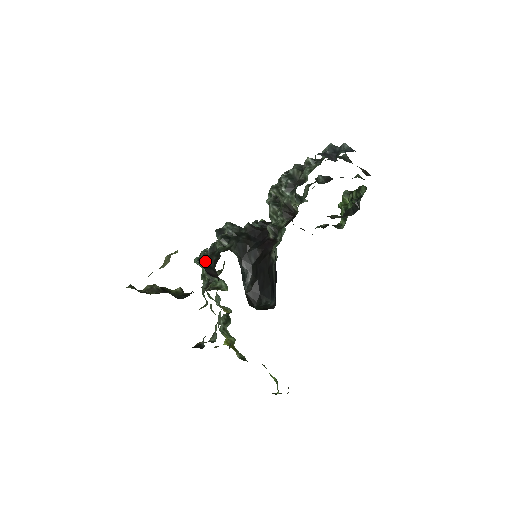
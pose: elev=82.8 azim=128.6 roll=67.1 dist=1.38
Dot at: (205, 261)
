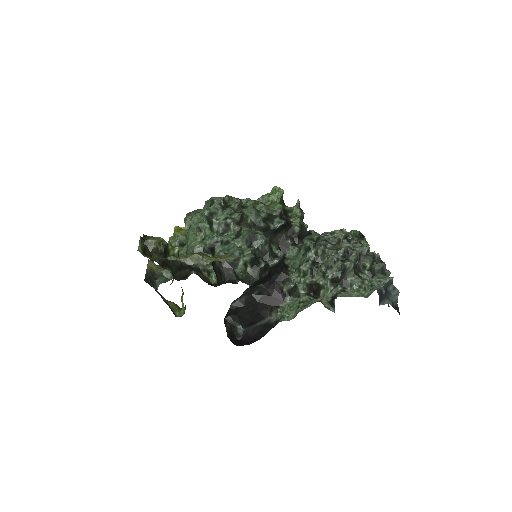
Dot at: (221, 264)
